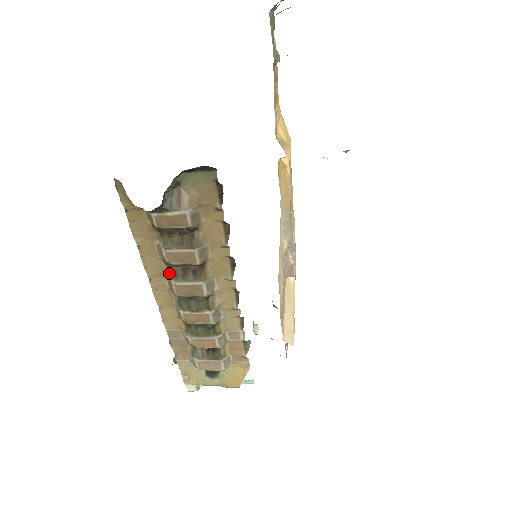
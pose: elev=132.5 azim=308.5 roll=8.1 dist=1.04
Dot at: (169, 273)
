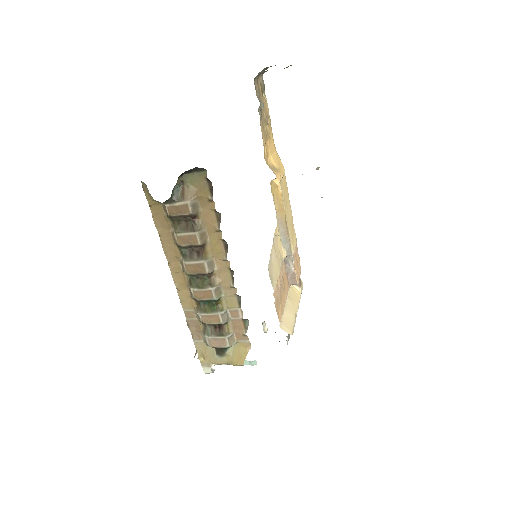
Dot at: (181, 256)
